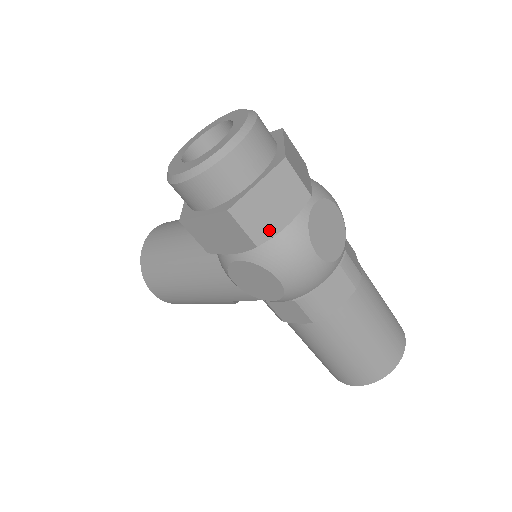
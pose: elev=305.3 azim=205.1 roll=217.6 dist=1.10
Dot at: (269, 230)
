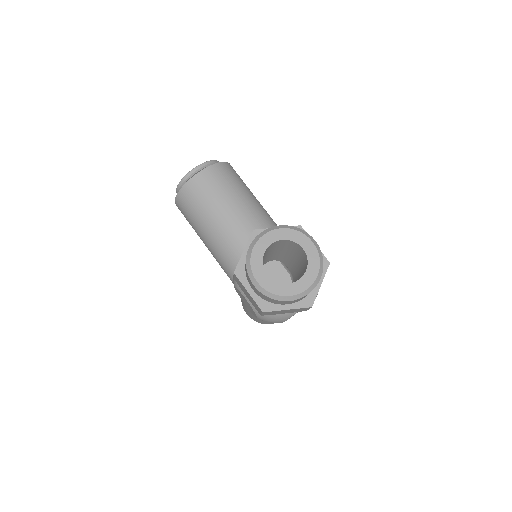
Dot at: (273, 314)
